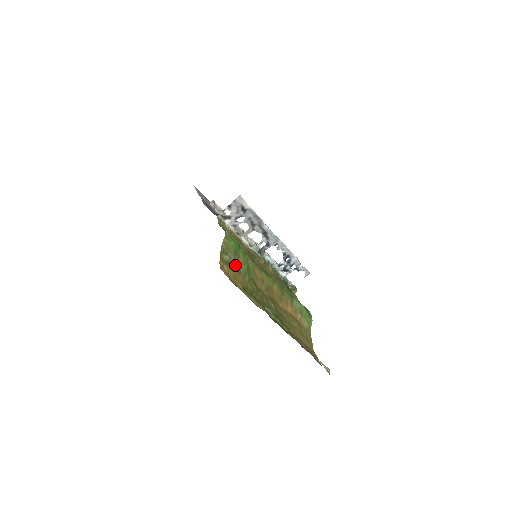
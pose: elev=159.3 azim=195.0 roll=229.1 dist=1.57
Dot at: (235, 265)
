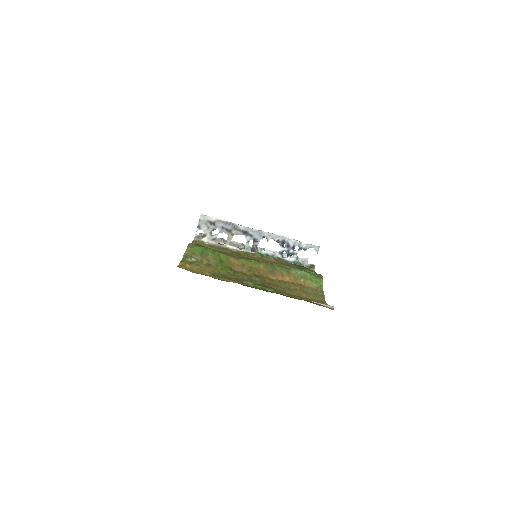
Dot at: (204, 262)
